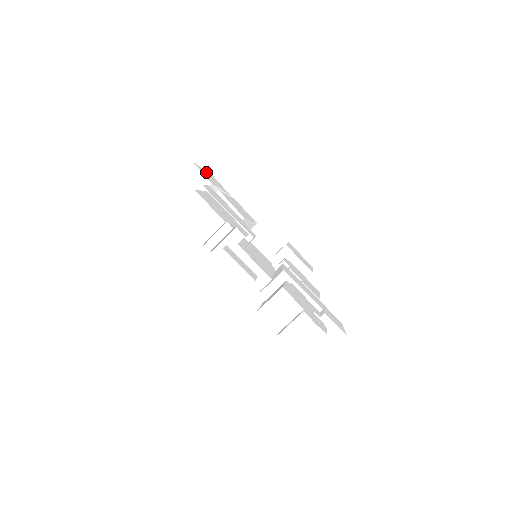
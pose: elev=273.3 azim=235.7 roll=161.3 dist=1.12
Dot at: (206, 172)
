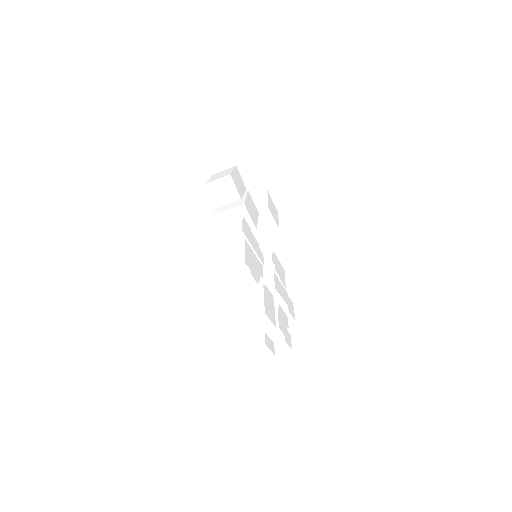
Dot at: (235, 174)
